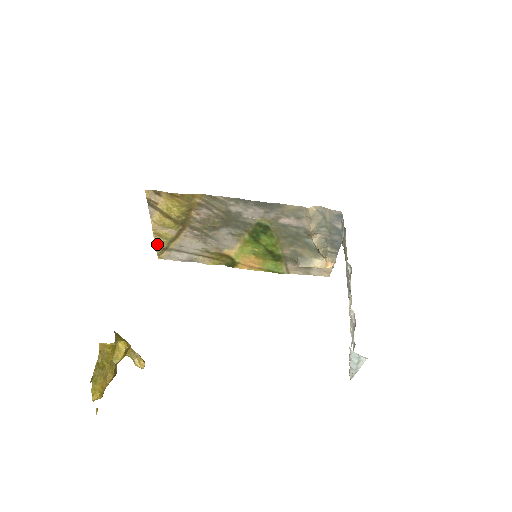
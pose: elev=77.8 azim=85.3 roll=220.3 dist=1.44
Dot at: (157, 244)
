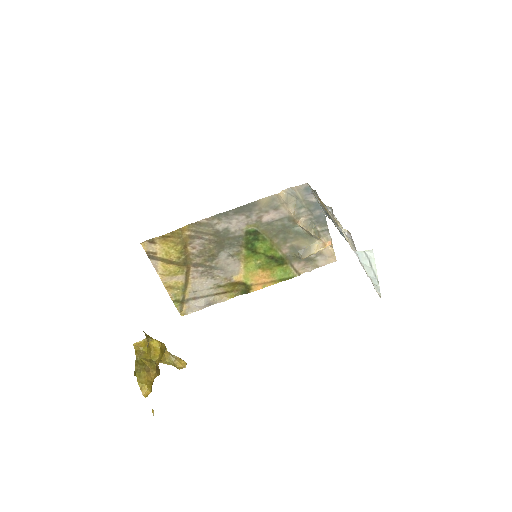
Dot at: (173, 299)
